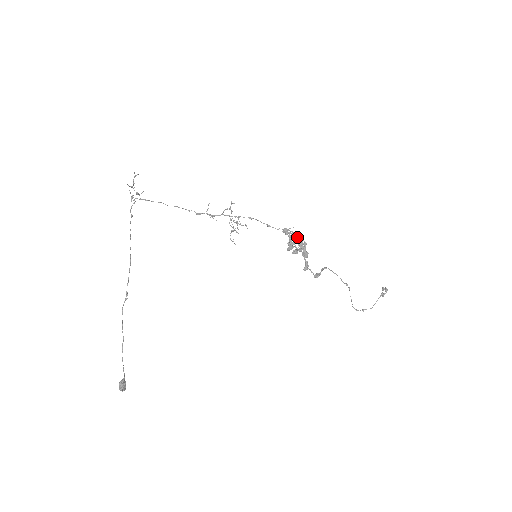
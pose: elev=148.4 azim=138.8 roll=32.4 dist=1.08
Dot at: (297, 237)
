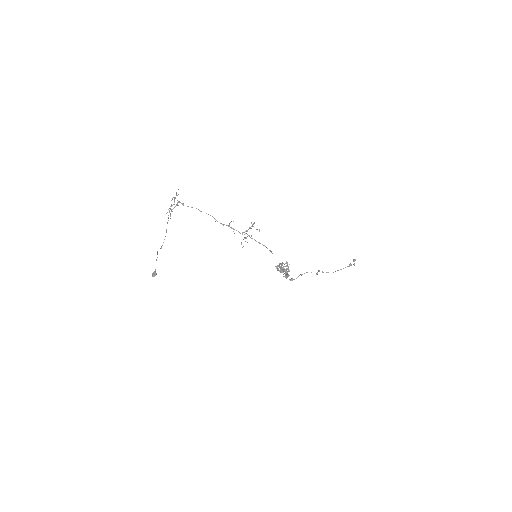
Dot at: (284, 271)
